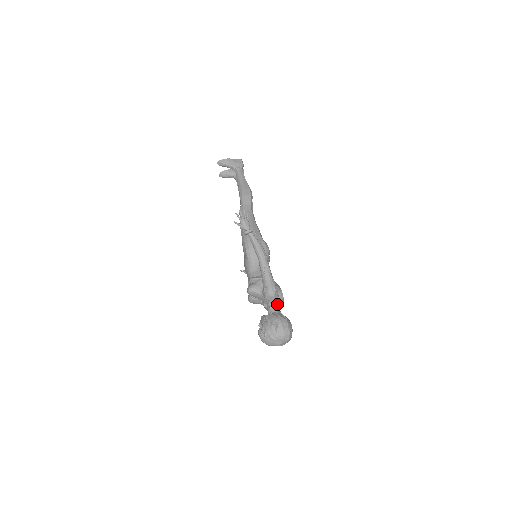
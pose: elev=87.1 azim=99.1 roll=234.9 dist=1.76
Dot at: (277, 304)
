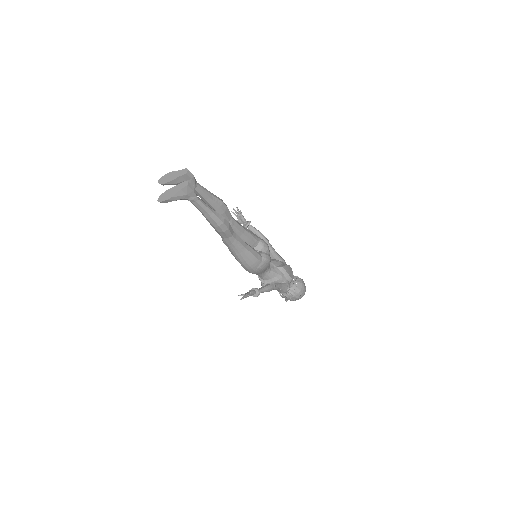
Dot at: occluded
